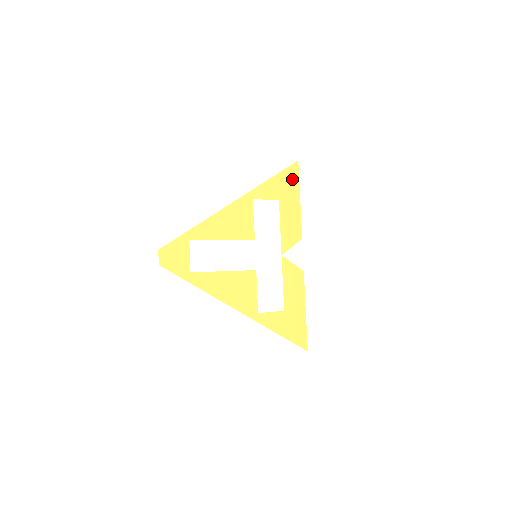
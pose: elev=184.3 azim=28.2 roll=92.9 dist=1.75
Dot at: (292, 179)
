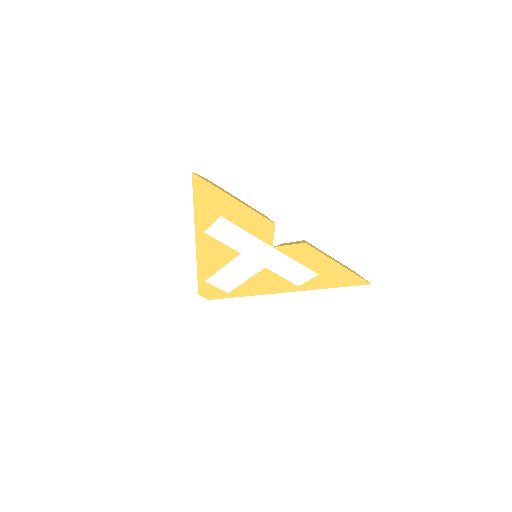
Dot at: (208, 191)
